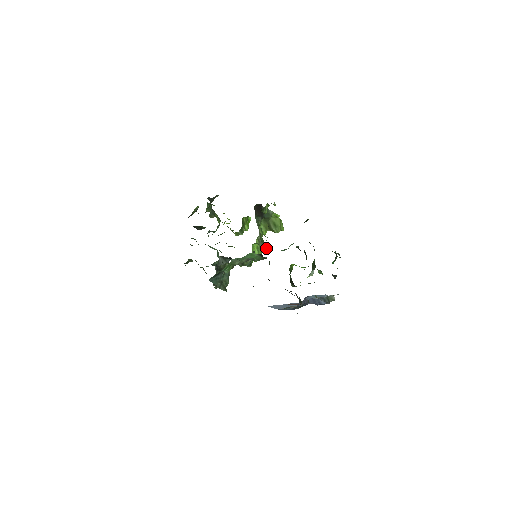
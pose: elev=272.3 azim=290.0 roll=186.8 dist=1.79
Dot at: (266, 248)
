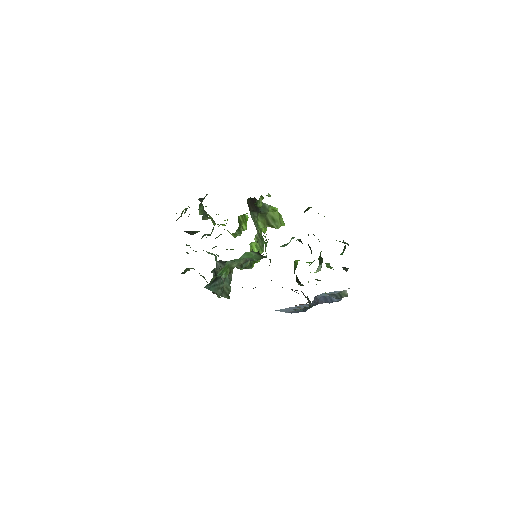
Dot at: (265, 245)
